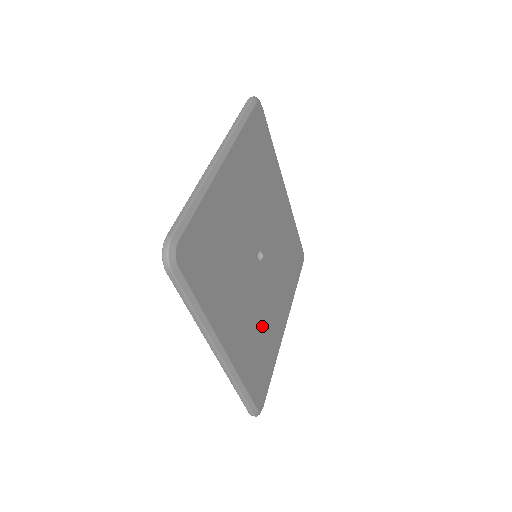
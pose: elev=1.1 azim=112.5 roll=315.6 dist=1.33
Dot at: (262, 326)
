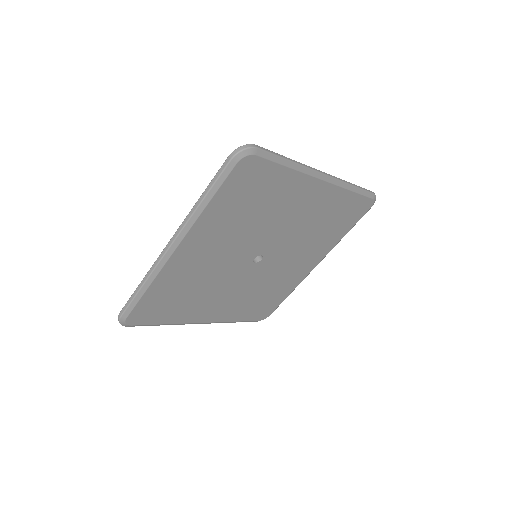
Dot at: (265, 288)
